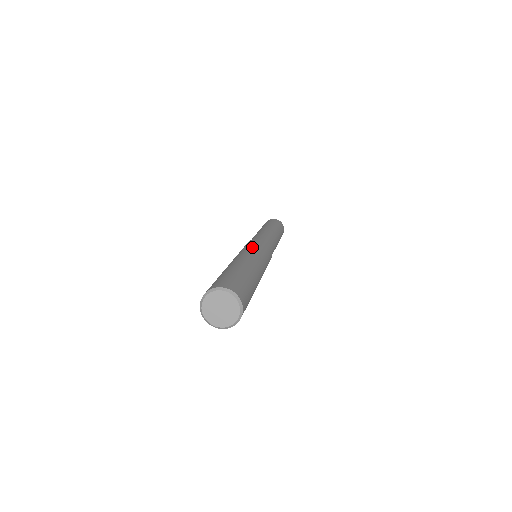
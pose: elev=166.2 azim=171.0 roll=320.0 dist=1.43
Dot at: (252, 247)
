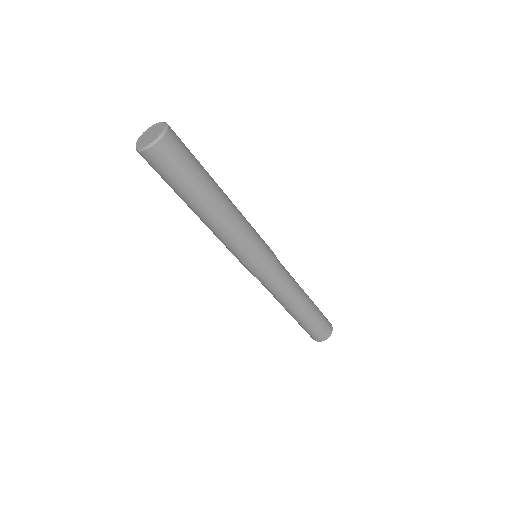
Dot at: occluded
